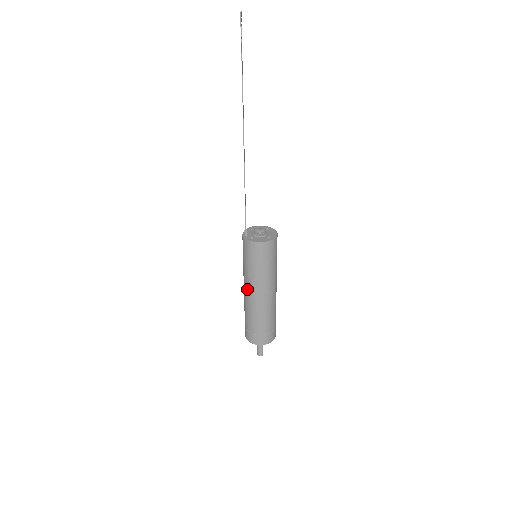
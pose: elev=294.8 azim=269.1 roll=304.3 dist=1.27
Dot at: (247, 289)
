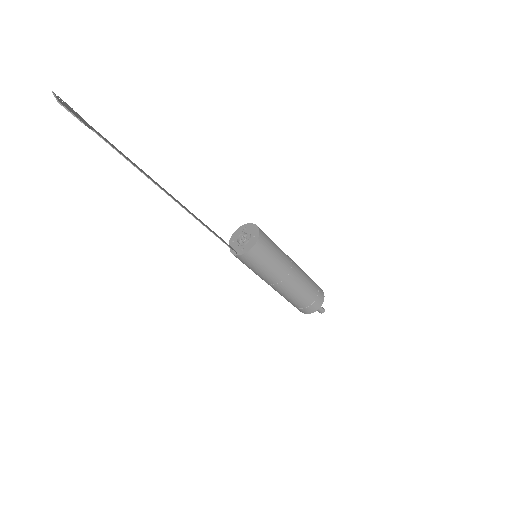
Dot at: (273, 285)
